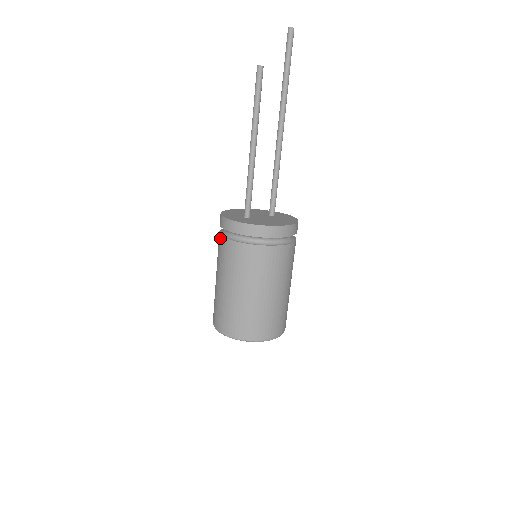
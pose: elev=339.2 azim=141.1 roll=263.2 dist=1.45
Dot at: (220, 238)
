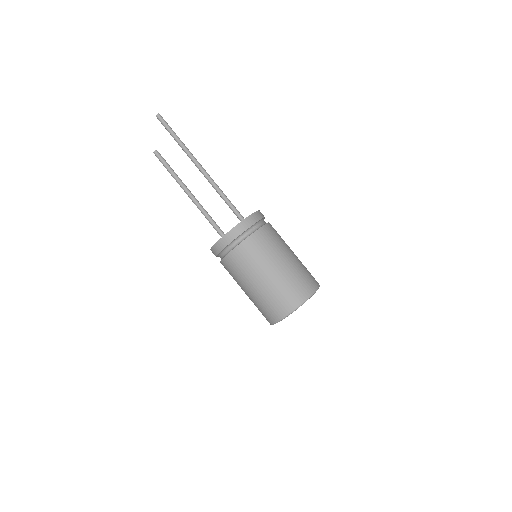
Dot at: occluded
